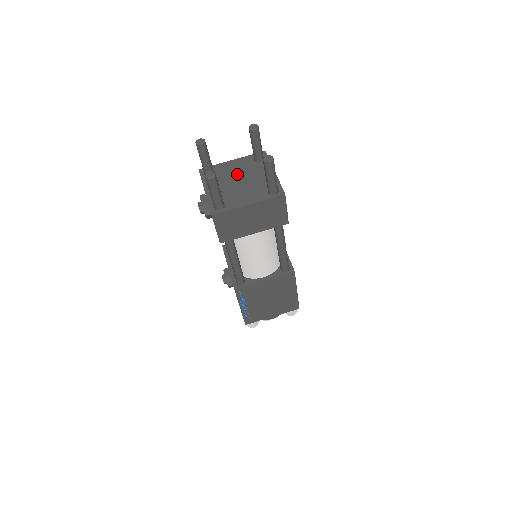
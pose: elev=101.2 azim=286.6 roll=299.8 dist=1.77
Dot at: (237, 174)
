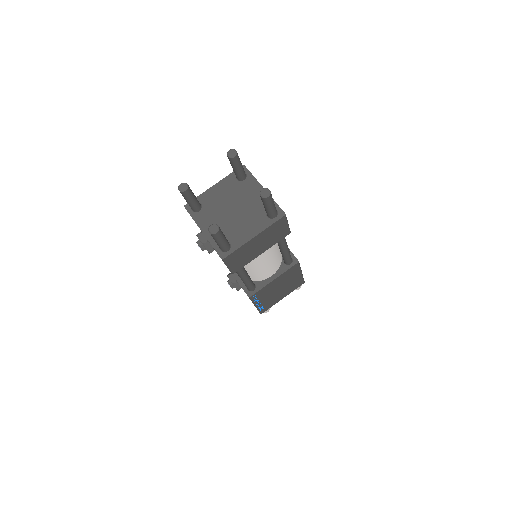
Dot at: (227, 202)
